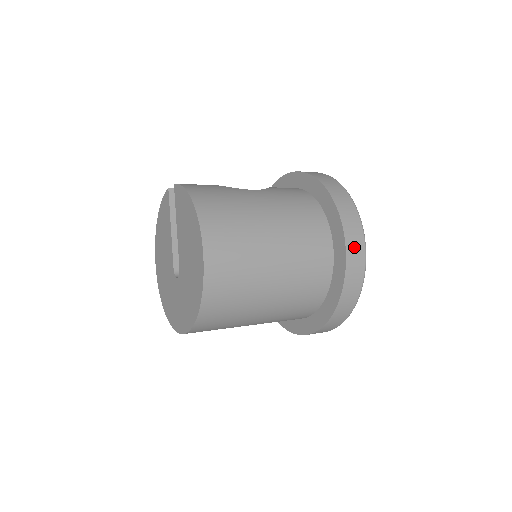
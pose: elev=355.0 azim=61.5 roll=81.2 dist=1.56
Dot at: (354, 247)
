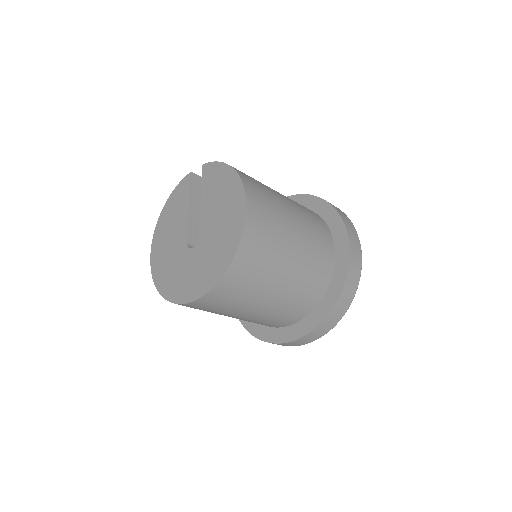
Dot at: (355, 249)
